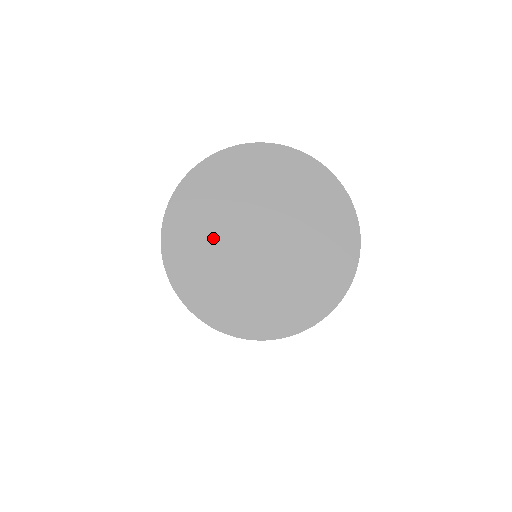
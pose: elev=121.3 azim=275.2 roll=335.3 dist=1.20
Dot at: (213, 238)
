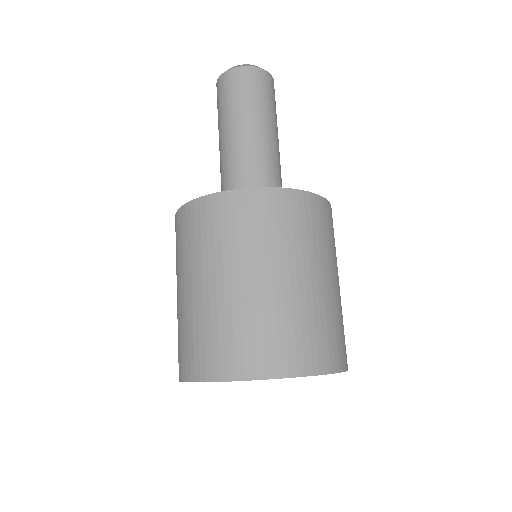
Dot at: occluded
